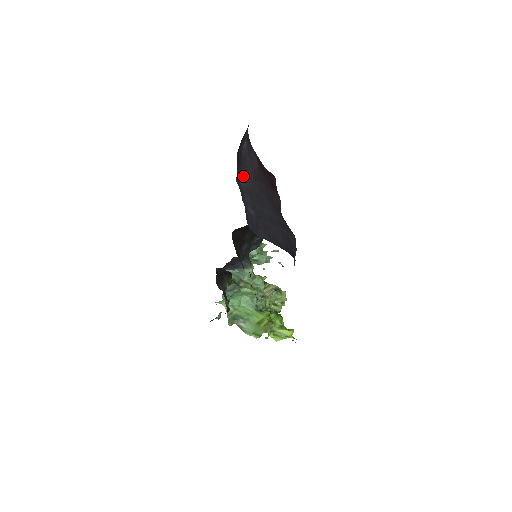
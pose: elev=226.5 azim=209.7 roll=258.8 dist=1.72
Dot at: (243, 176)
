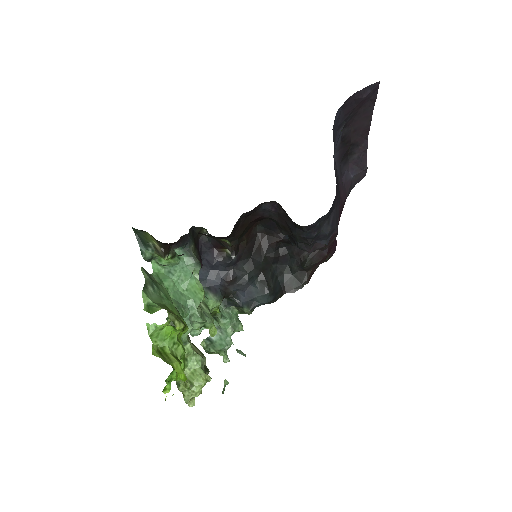
Dot at: (336, 165)
